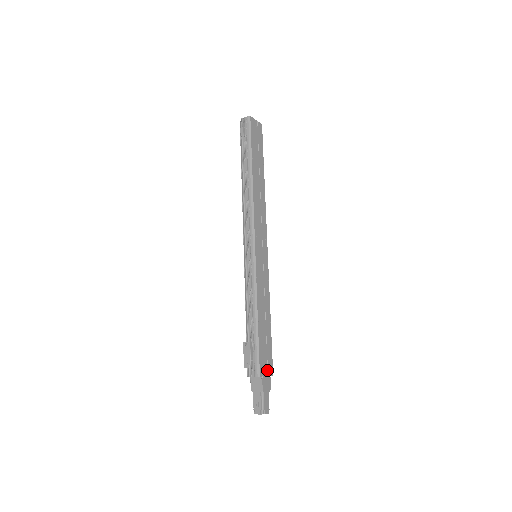
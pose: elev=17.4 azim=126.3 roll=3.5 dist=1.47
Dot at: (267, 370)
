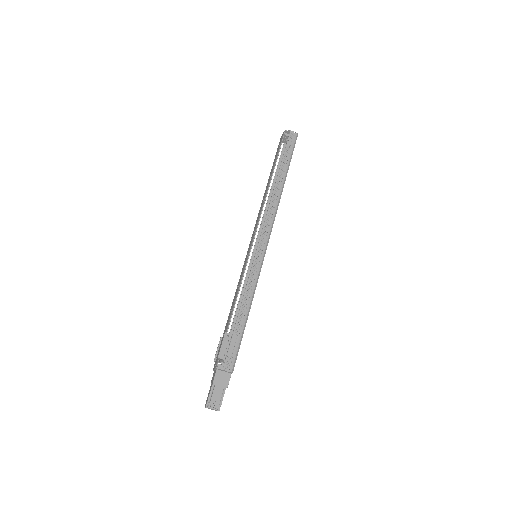
Dot at: occluded
